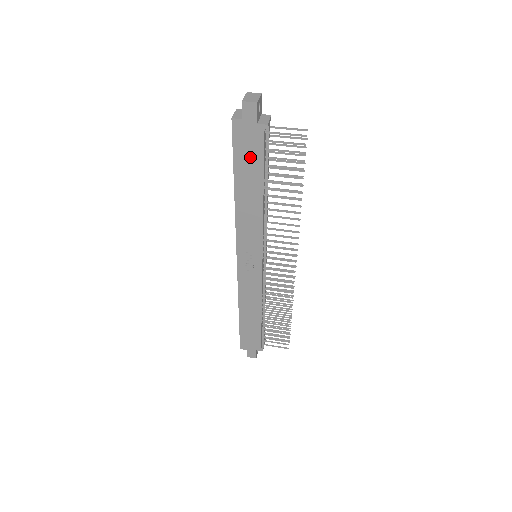
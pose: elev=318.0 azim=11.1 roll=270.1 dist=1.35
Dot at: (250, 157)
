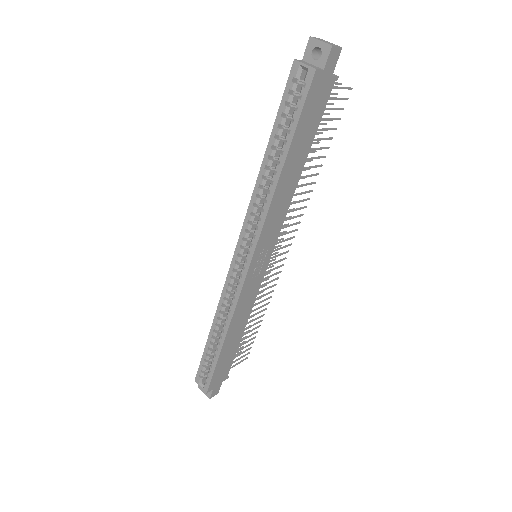
Dot at: (311, 121)
